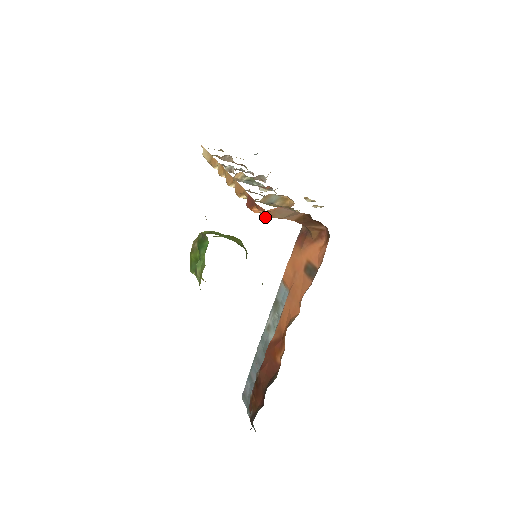
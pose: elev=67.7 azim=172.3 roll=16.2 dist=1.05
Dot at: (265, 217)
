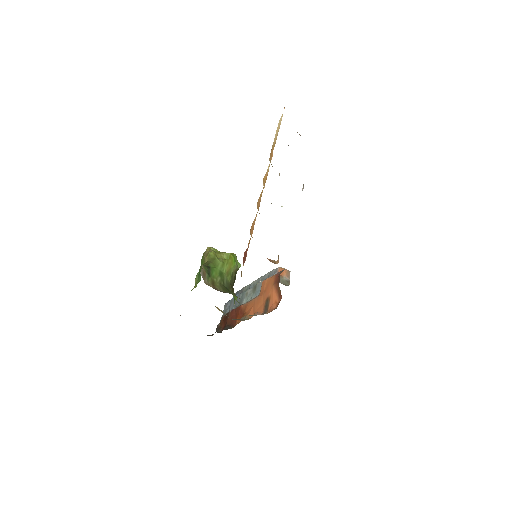
Dot at: occluded
